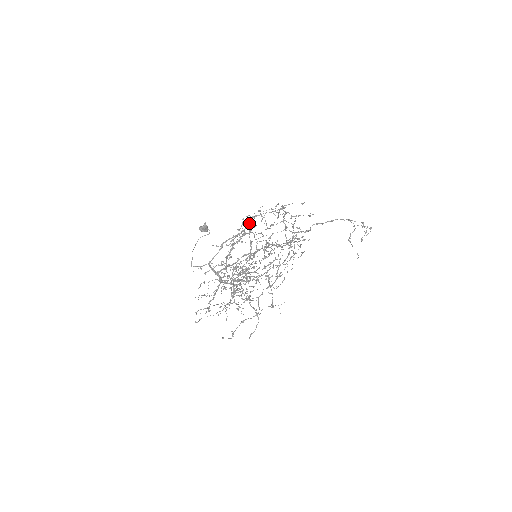
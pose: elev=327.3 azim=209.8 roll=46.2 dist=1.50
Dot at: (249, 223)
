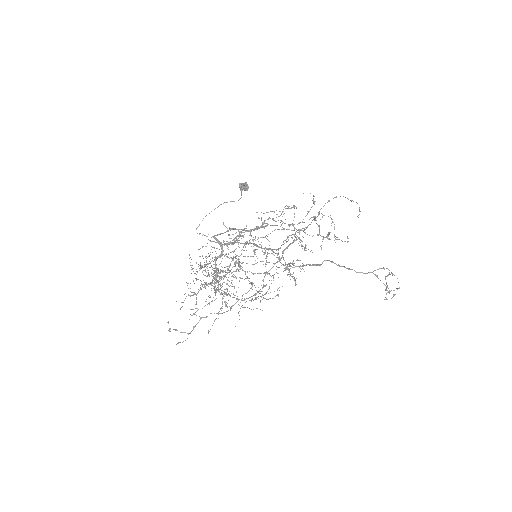
Dot at: occluded
